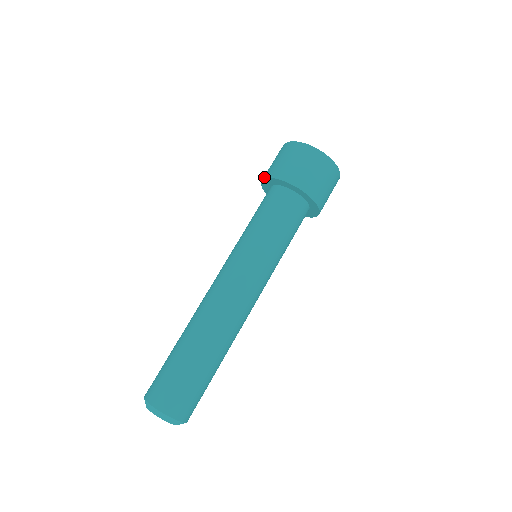
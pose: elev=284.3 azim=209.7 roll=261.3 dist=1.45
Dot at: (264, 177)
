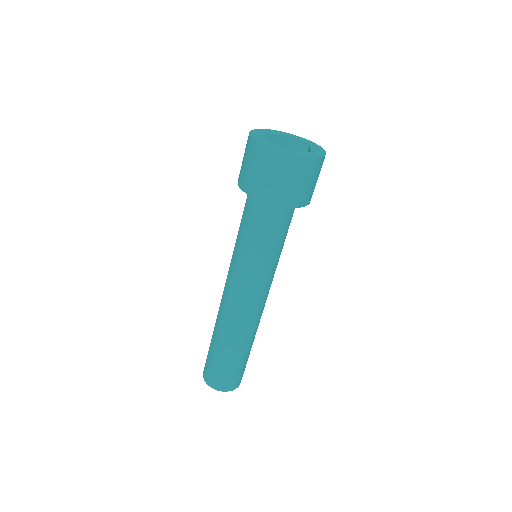
Dot at: (263, 200)
